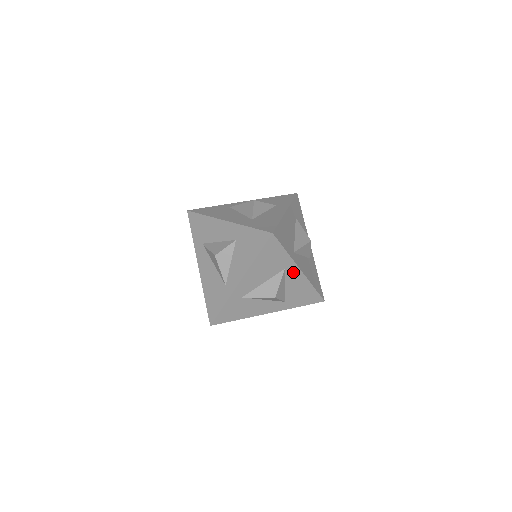
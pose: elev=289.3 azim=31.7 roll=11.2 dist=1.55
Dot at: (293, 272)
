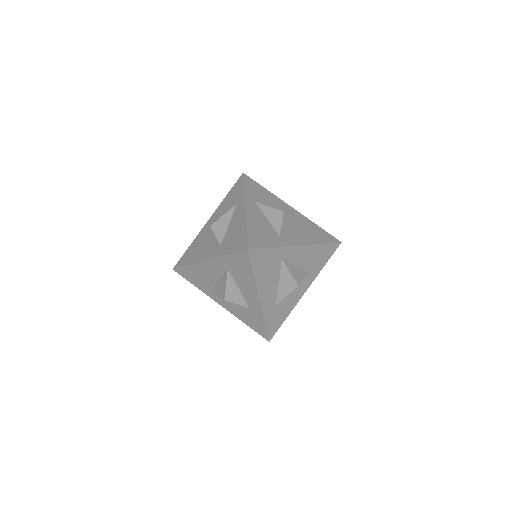
Dot at: occluded
